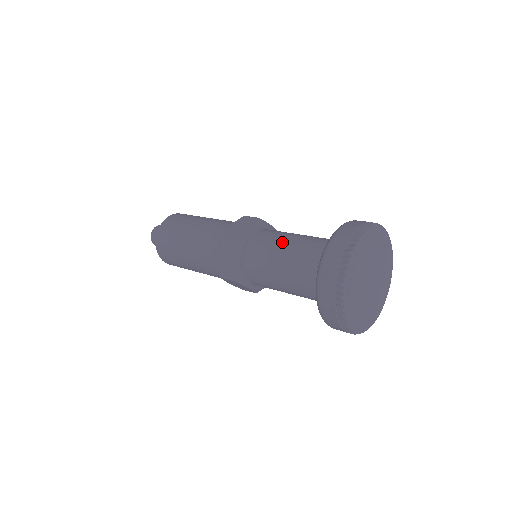
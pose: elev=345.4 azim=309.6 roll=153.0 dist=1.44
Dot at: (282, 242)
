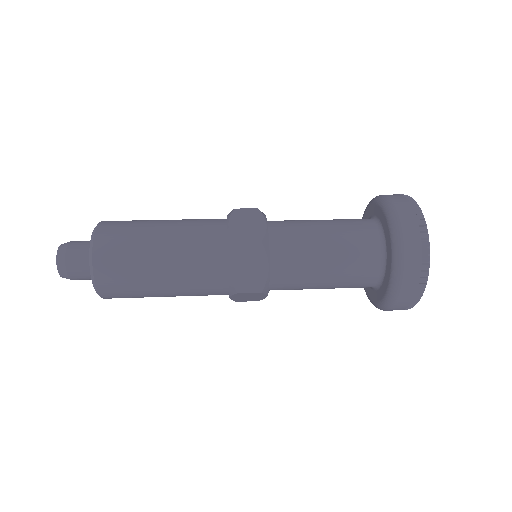
Dot at: (315, 232)
